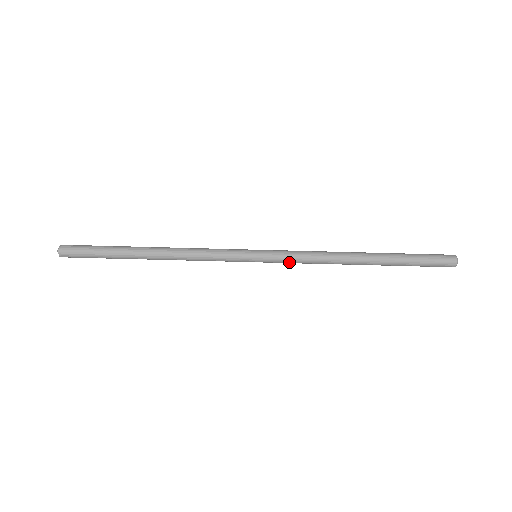
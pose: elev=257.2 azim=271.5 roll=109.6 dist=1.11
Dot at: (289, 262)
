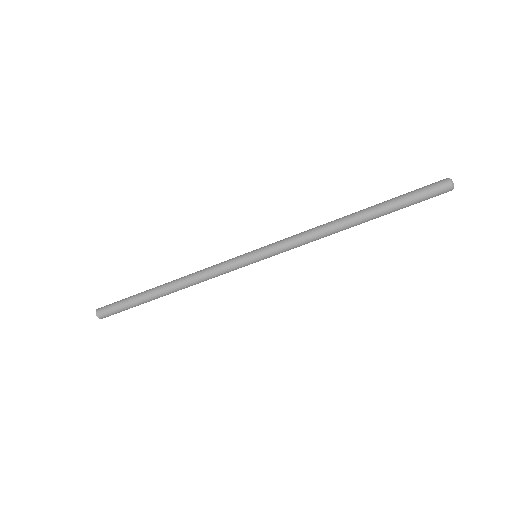
Dot at: occluded
